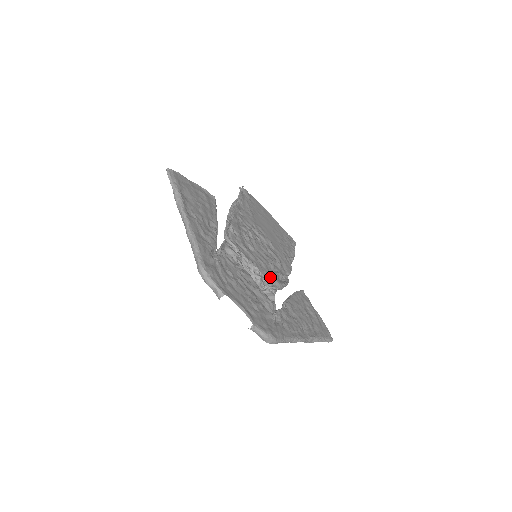
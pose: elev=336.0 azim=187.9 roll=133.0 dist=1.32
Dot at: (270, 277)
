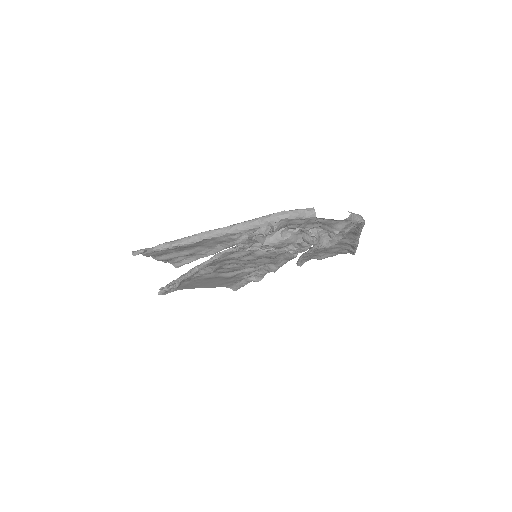
Dot at: occluded
